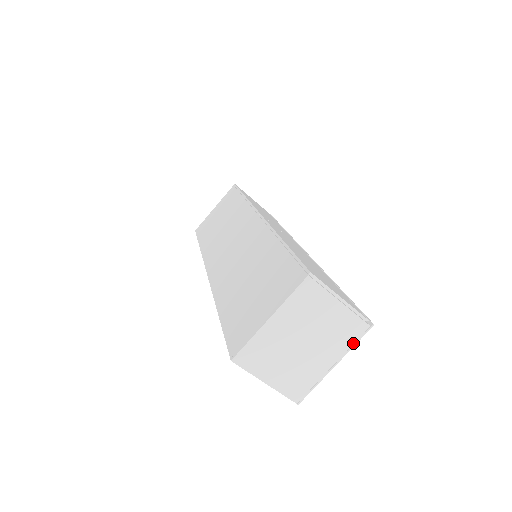
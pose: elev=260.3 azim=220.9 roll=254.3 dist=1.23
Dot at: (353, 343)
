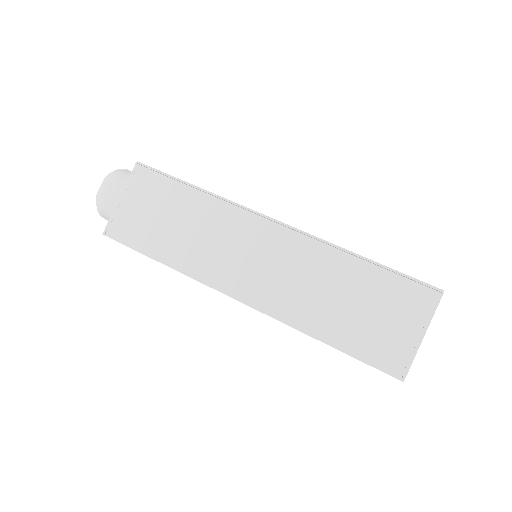
Dot at: occluded
